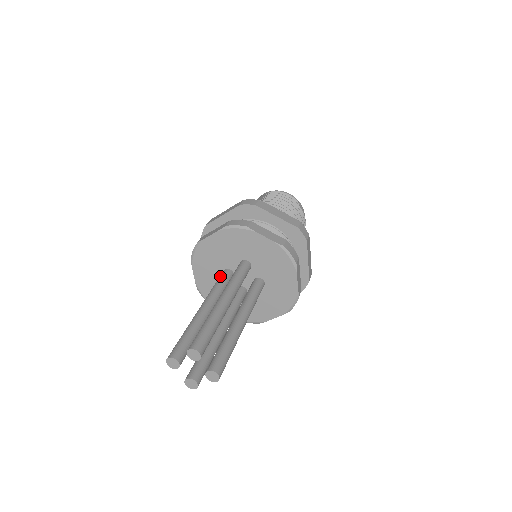
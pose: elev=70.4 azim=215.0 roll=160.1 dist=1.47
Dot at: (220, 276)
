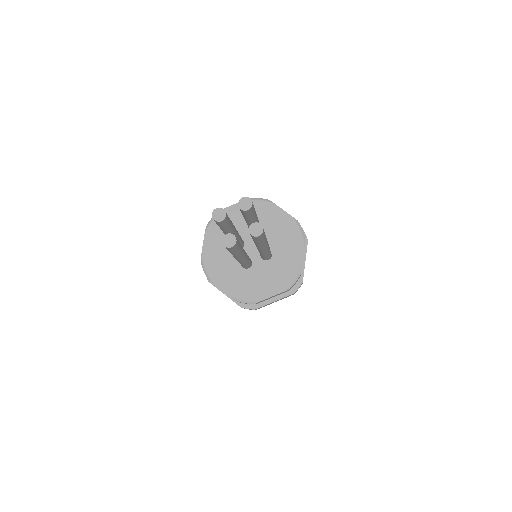
Dot at: occluded
